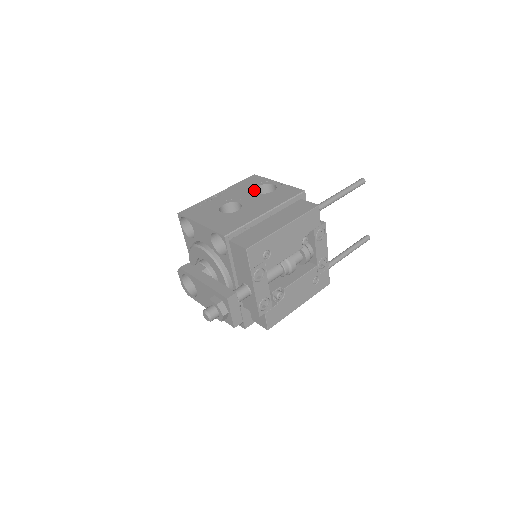
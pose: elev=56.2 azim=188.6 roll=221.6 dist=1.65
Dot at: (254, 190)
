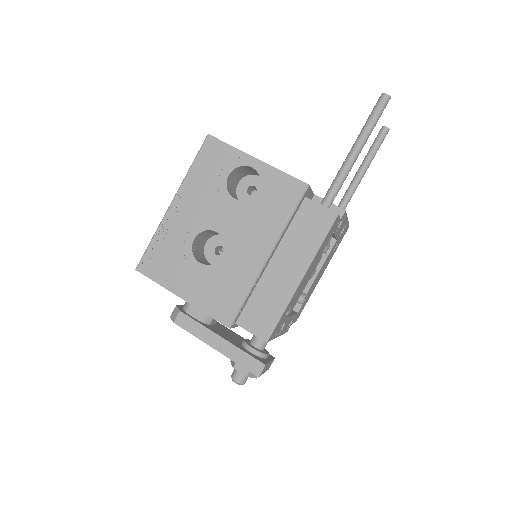
Dot at: (226, 190)
